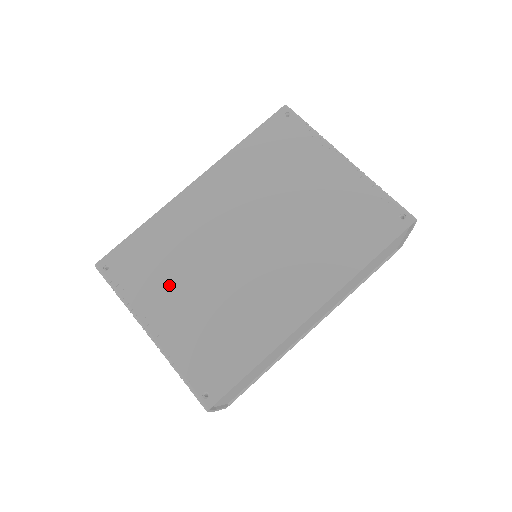
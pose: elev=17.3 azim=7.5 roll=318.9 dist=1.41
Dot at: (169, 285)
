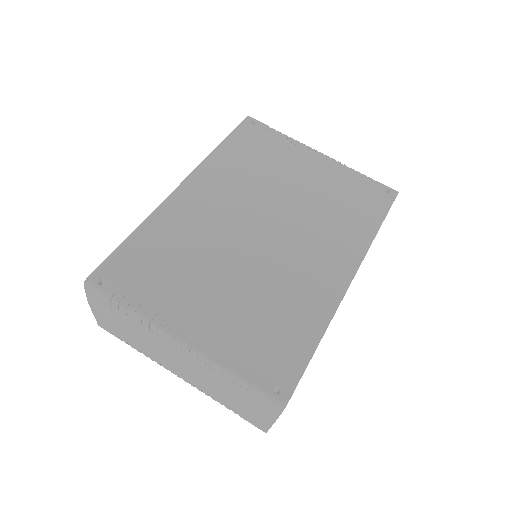
Dot at: (189, 285)
